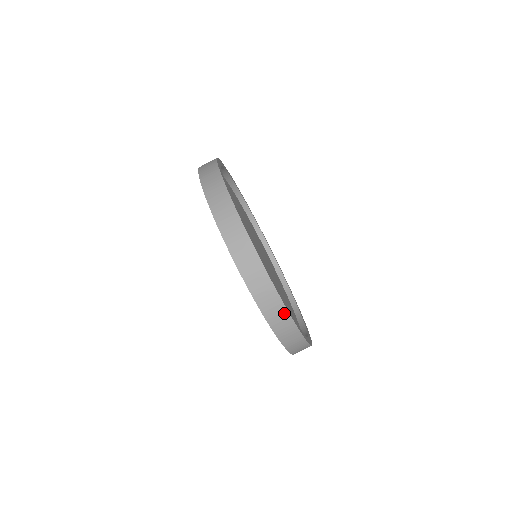
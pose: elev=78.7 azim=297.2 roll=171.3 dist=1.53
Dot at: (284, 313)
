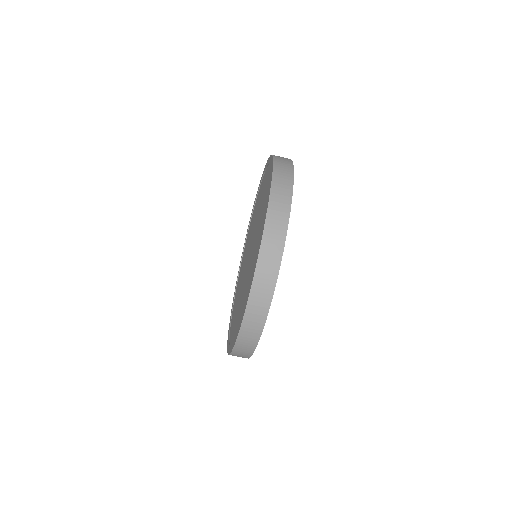
Dot at: (271, 287)
